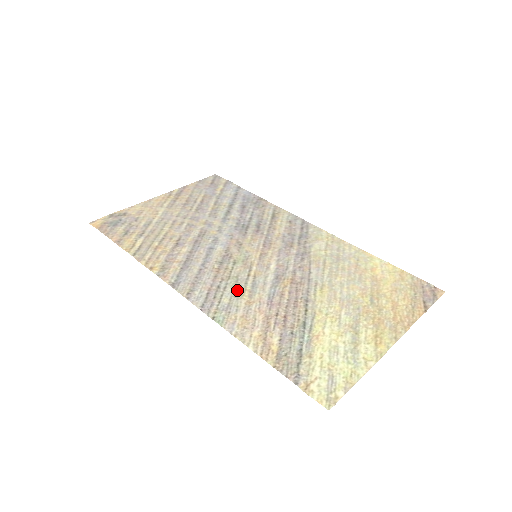
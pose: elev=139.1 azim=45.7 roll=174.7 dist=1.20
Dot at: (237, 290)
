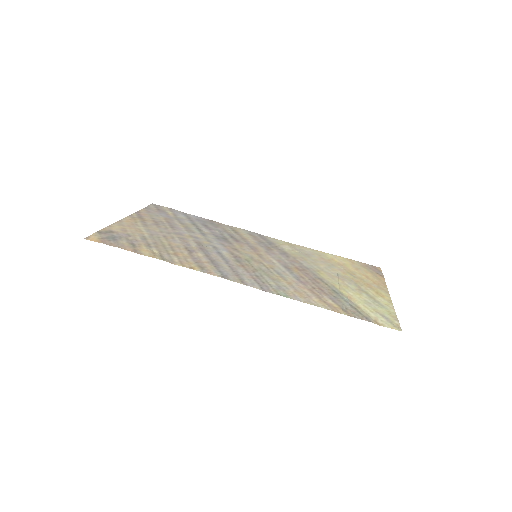
Dot at: (272, 277)
